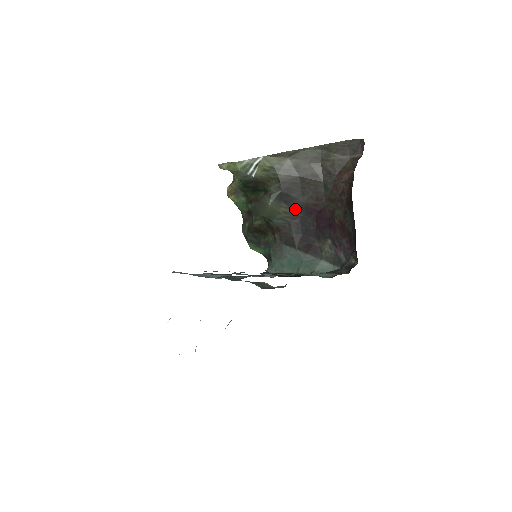
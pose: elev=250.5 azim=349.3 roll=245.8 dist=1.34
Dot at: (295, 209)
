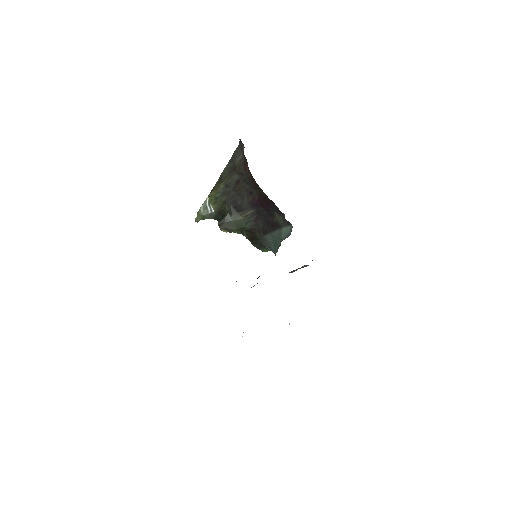
Dot at: (248, 210)
